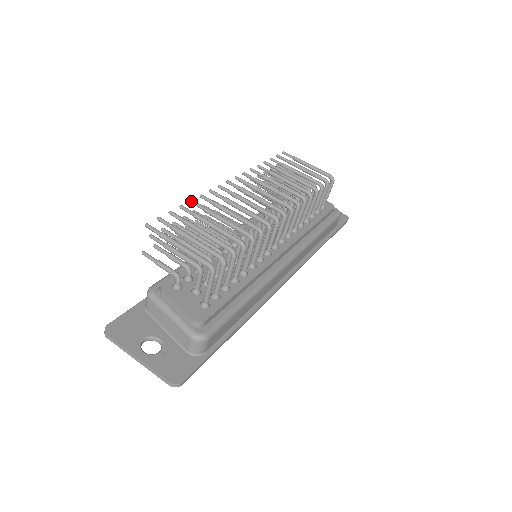
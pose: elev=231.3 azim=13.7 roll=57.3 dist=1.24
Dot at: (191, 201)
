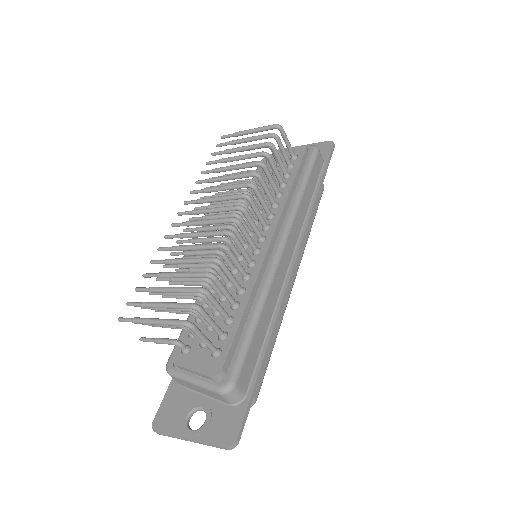
Dot at: (151, 263)
